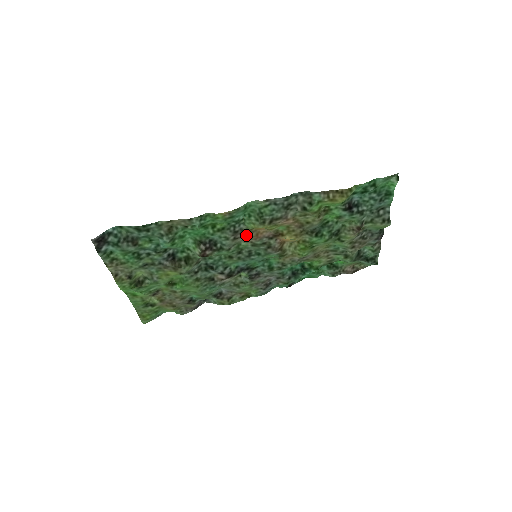
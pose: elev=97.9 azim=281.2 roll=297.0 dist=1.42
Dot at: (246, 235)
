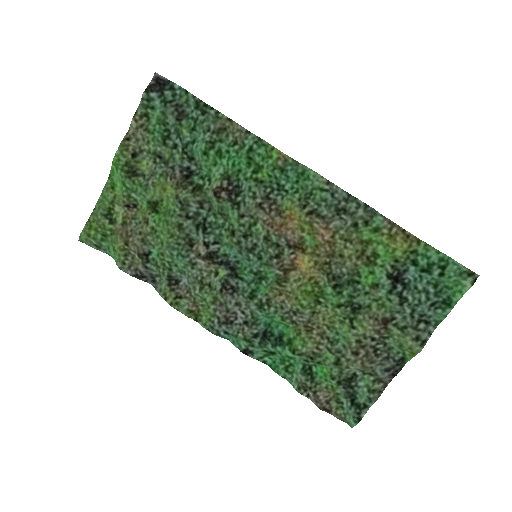
Dot at: (272, 215)
